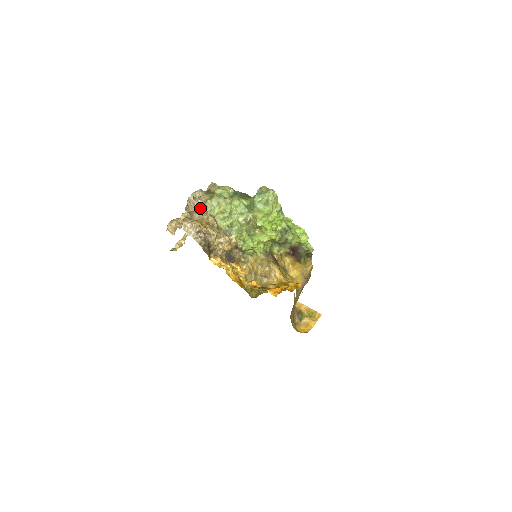
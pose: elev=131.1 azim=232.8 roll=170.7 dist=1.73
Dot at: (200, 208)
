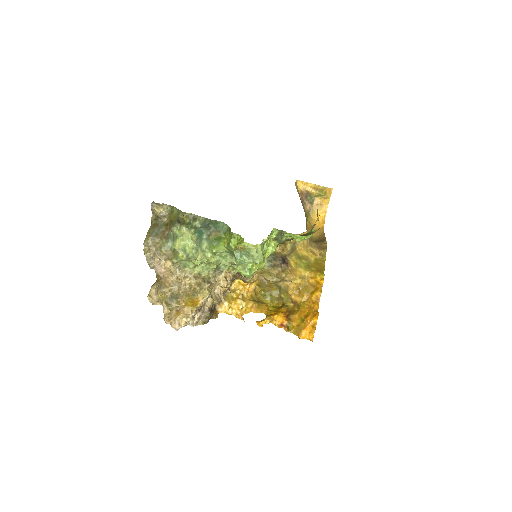
Dot at: (171, 271)
